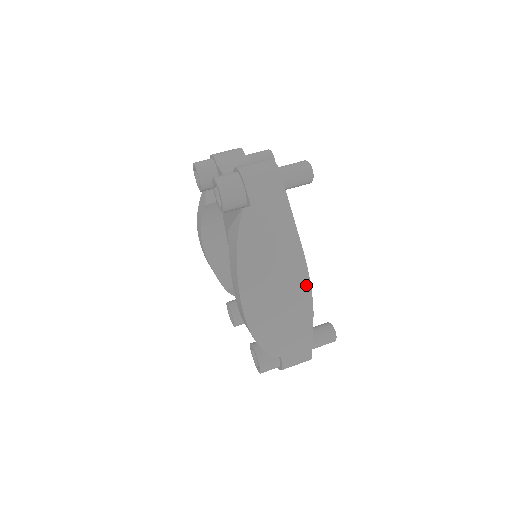
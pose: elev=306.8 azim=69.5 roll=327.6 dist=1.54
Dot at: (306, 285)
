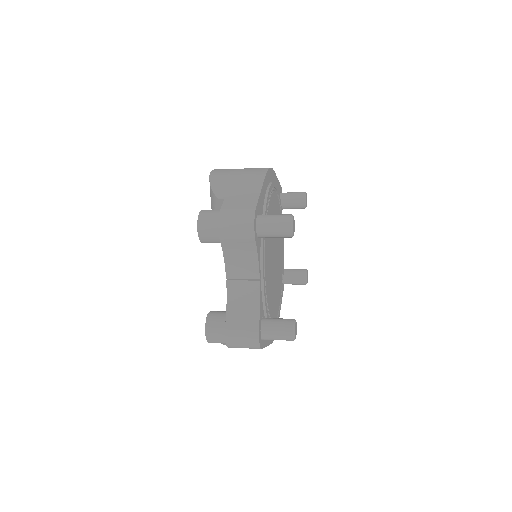
Dot at: occluded
